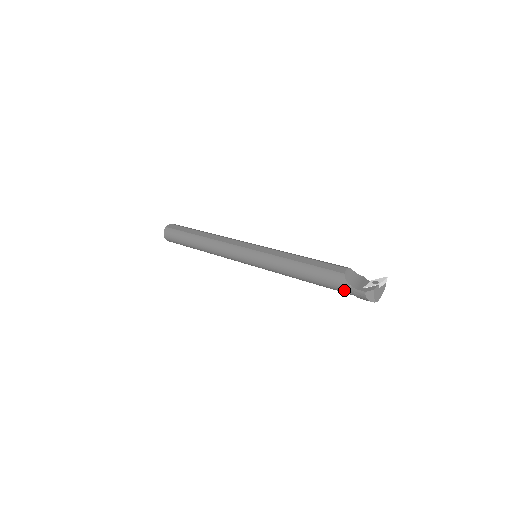
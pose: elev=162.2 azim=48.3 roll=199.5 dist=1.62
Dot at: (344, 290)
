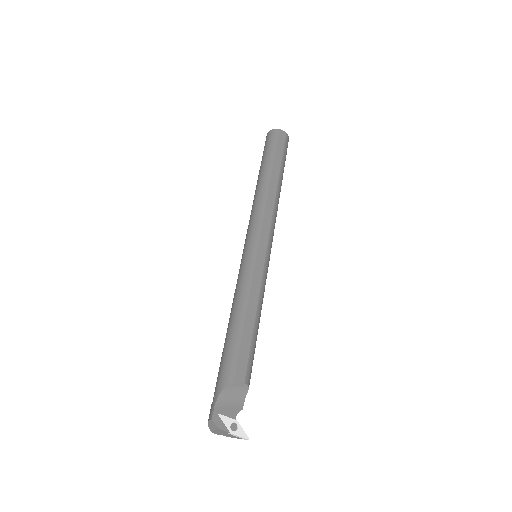
Dot at: (216, 388)
